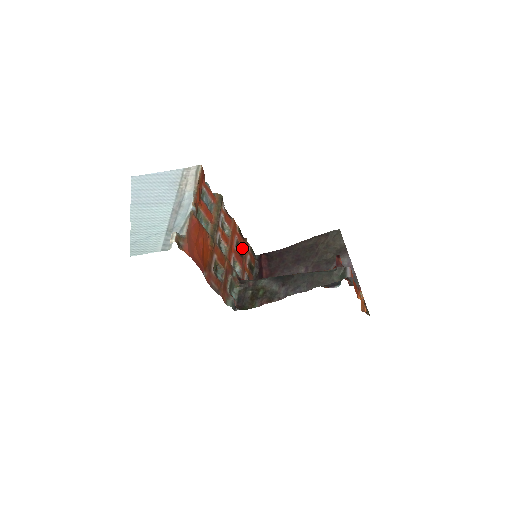
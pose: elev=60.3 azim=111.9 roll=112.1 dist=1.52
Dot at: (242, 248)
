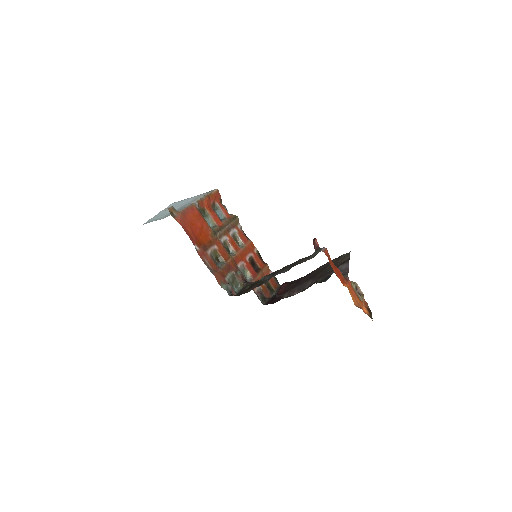
Dot at: (259, 267)
